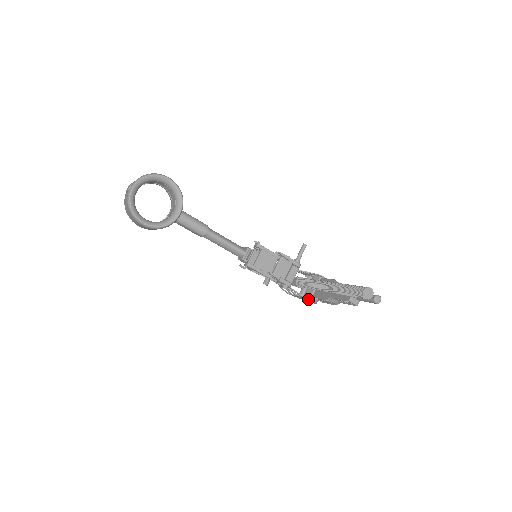
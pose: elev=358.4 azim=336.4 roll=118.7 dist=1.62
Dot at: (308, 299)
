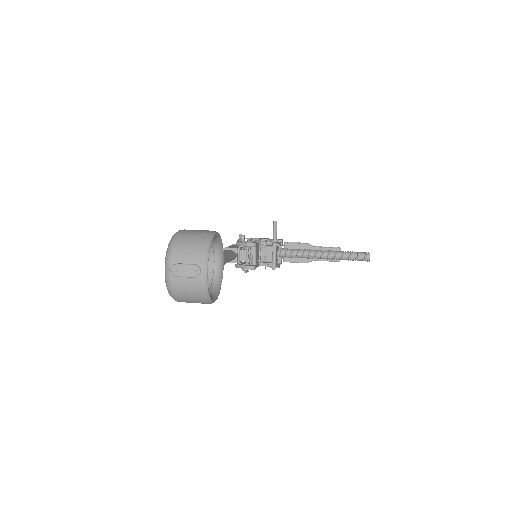
Dot at: occluded
